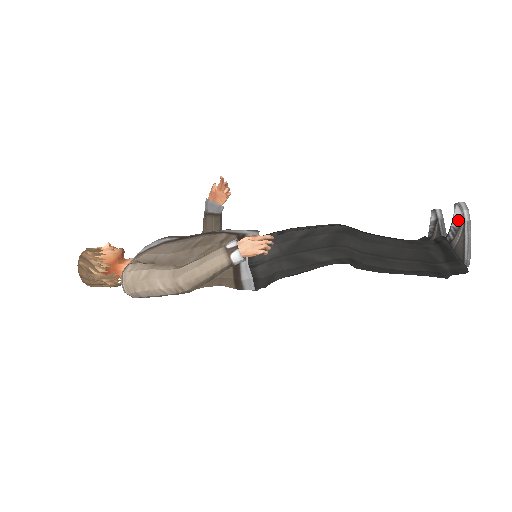
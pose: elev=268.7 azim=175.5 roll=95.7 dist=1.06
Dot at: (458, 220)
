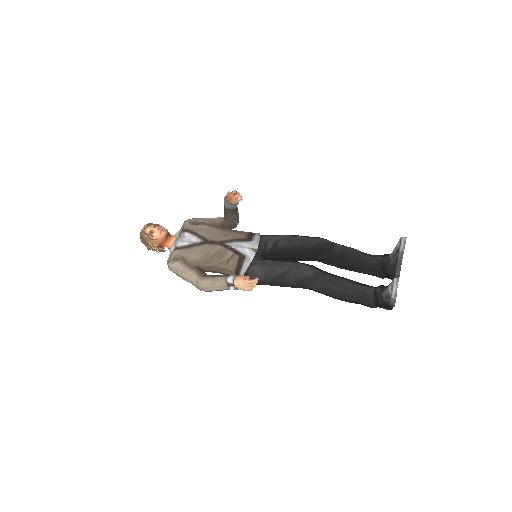
Dot at: (389, 293)
